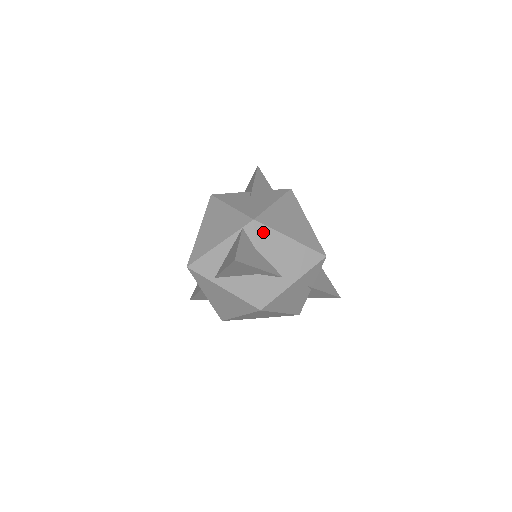
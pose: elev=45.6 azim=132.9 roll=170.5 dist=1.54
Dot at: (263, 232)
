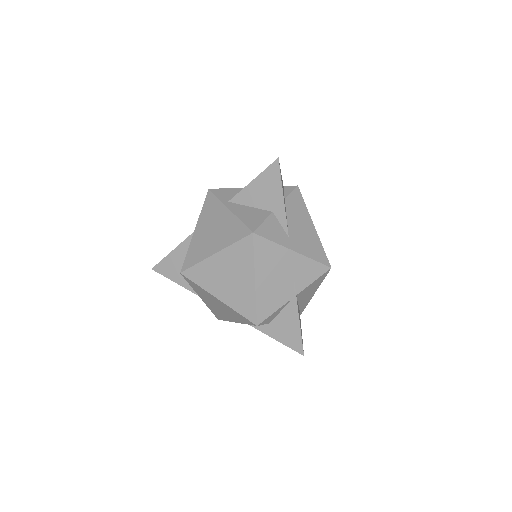
Dot at: (298, 198)
